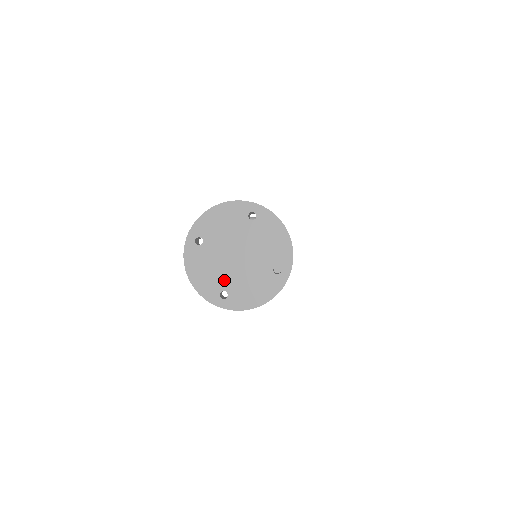
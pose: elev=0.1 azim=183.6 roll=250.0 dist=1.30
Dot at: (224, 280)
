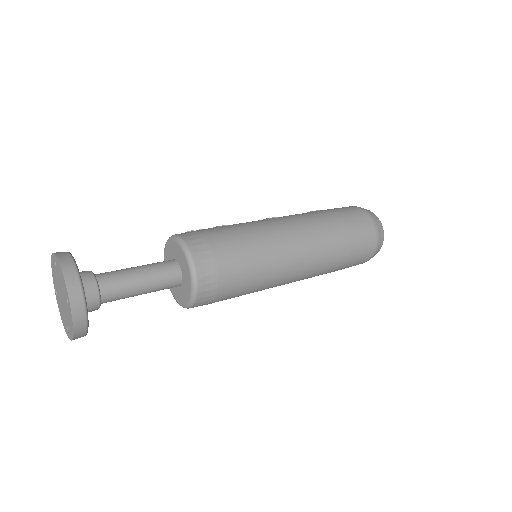
Dot at: (65, 318)
